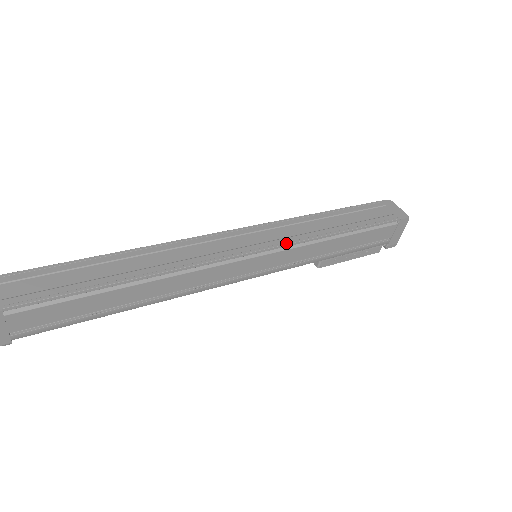
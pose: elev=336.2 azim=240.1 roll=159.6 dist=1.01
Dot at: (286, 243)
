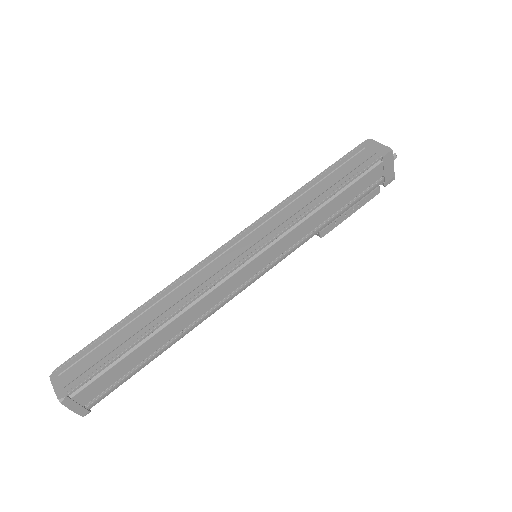
Dot at: (273, 237)
